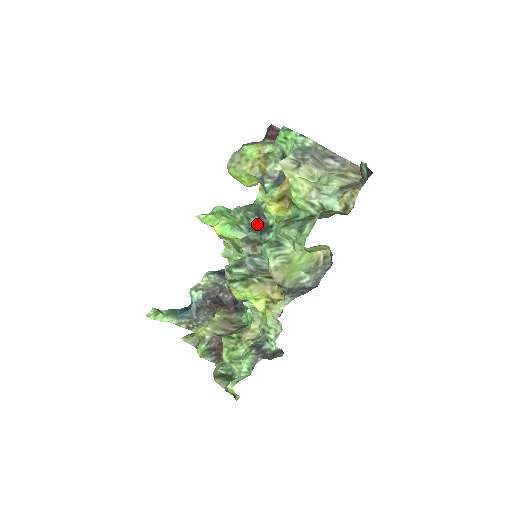
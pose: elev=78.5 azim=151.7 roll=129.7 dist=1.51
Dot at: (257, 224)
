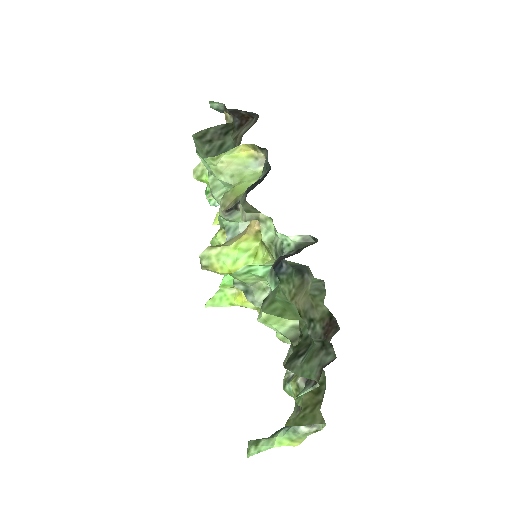
Dot at: occluded
